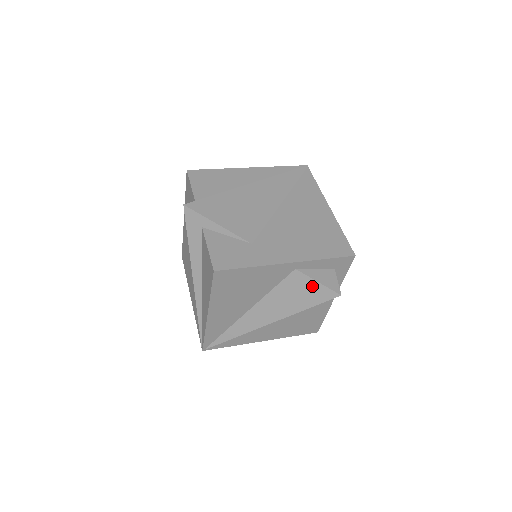
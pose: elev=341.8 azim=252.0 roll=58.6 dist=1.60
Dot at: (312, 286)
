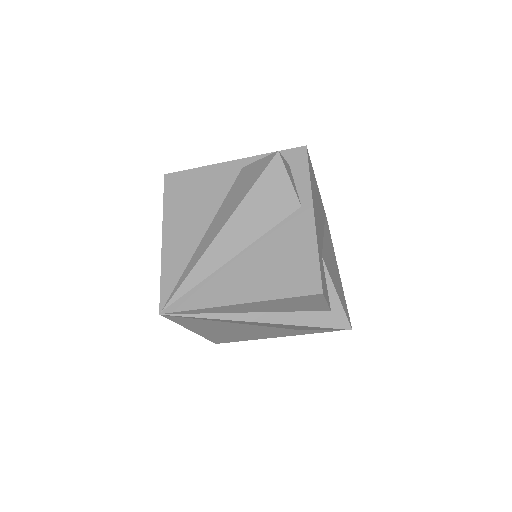
Dot at: (255, 167)
